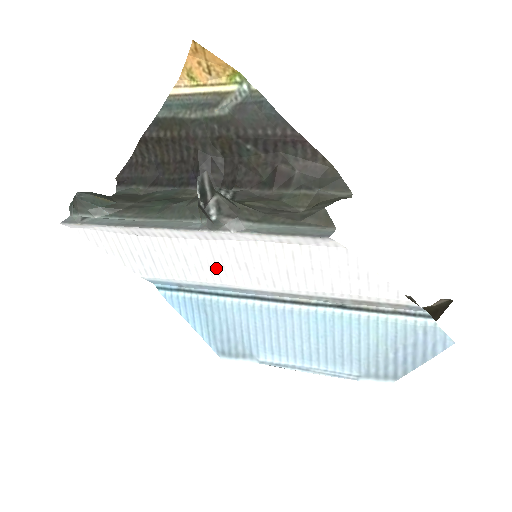
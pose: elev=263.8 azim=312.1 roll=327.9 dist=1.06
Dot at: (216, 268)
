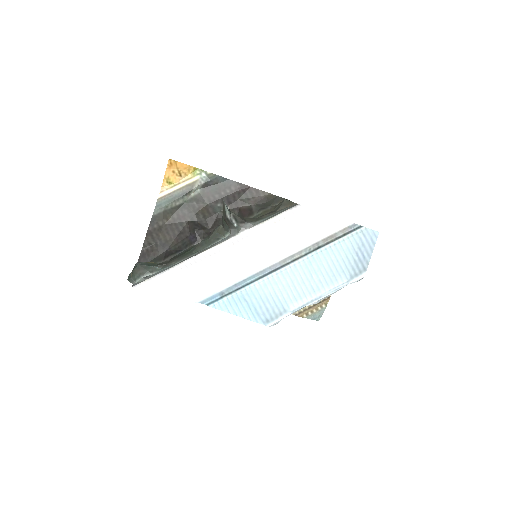
Dot at: (243, 263)
